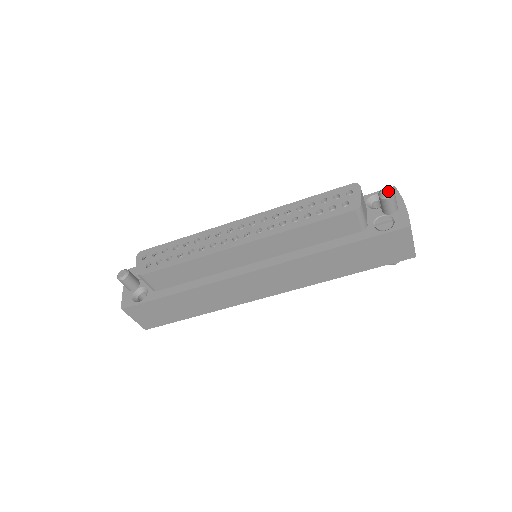
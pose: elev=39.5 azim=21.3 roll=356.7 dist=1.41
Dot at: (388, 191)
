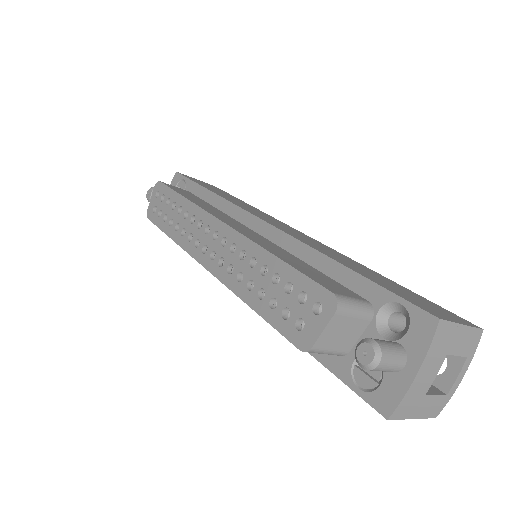
Dot at: (367, 356)
